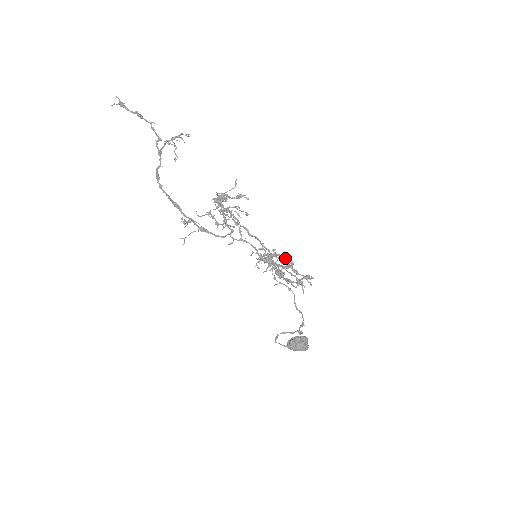
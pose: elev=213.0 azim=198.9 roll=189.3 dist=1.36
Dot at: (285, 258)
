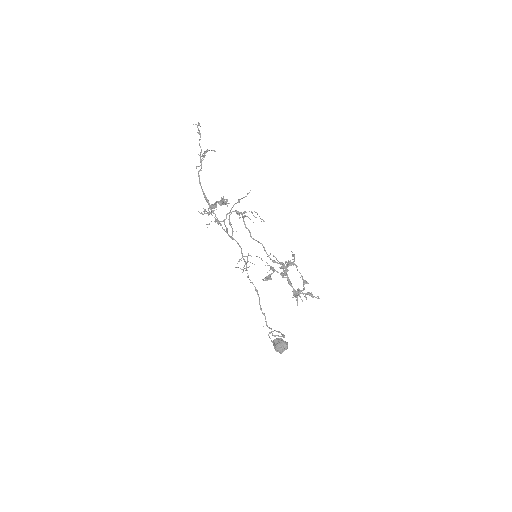
Dot at: occluded
